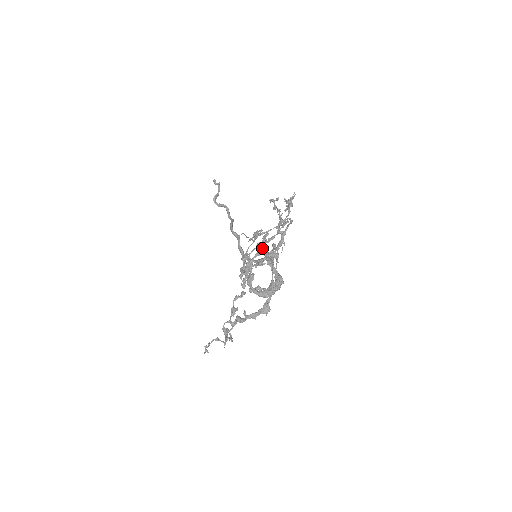
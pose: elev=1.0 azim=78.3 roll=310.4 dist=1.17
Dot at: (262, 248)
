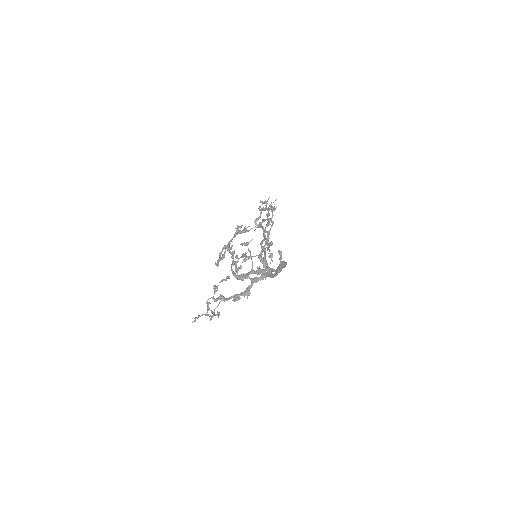
Dot at: (234, 236)
